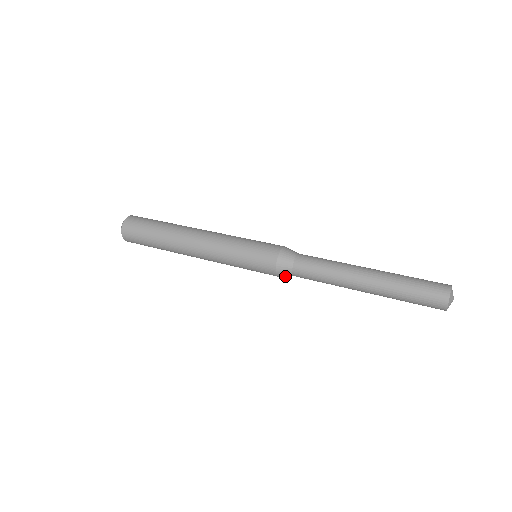
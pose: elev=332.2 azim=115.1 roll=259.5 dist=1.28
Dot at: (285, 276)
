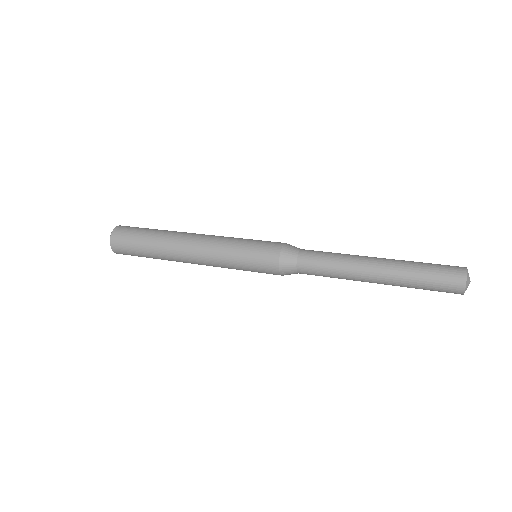
Dot at: occluded
